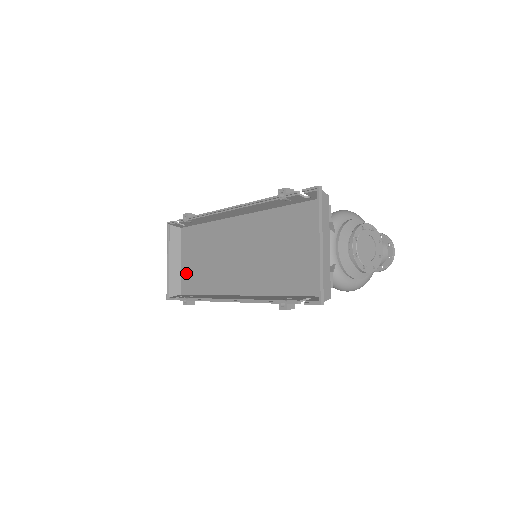
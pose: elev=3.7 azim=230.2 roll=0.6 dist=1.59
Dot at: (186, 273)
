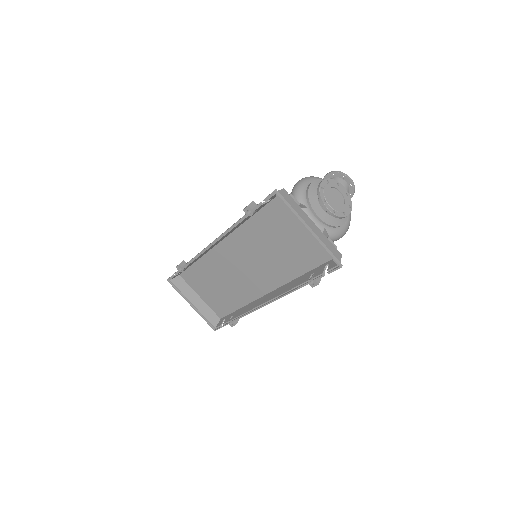
Dot at: (212, 303)
